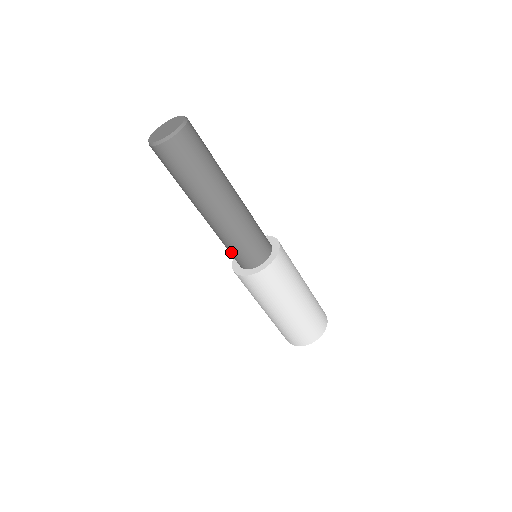
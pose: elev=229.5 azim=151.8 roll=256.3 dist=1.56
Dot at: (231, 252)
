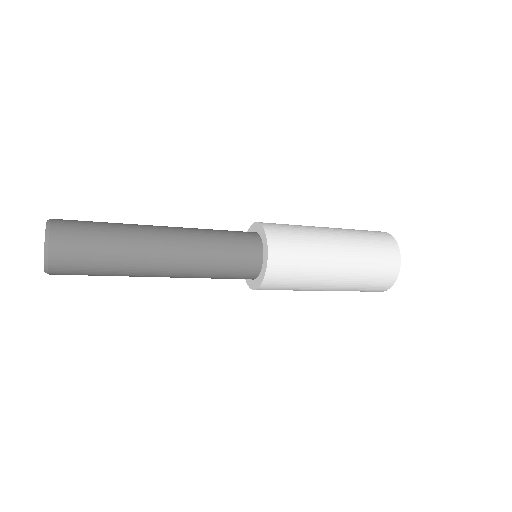
Dot at: occluded
